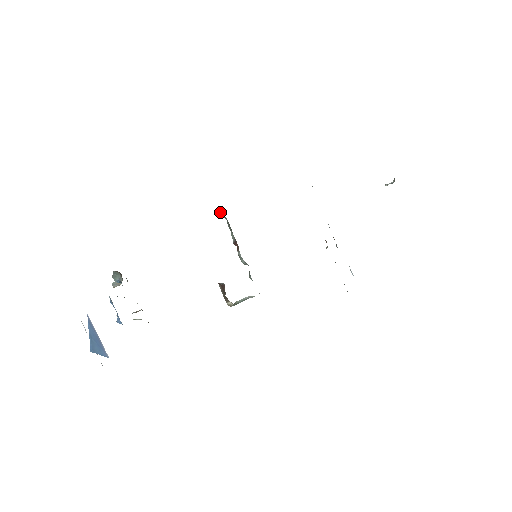
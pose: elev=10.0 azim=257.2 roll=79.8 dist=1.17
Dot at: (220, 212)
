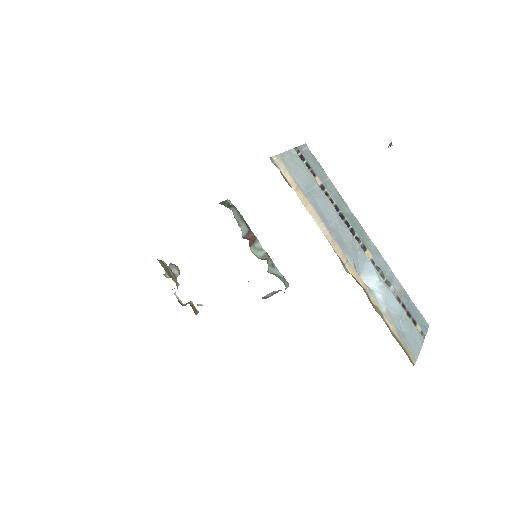
Dot at: (223, 204)
